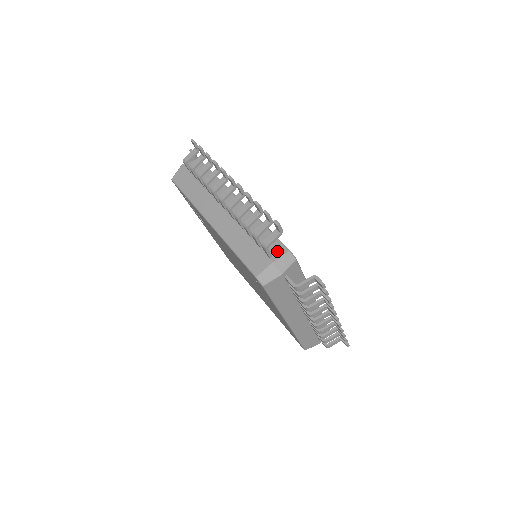
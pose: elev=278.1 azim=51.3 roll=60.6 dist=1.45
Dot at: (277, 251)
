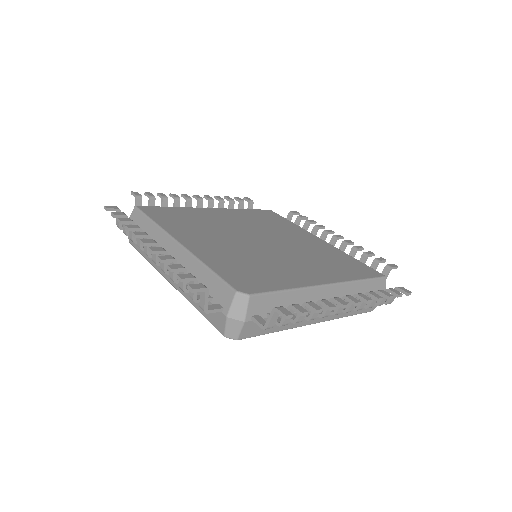
Dot at: (225, 299)
